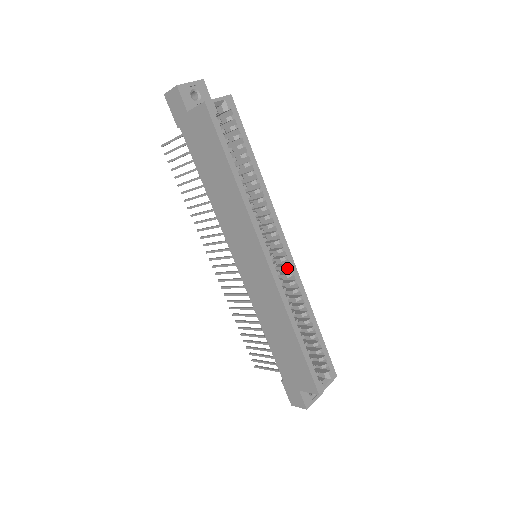
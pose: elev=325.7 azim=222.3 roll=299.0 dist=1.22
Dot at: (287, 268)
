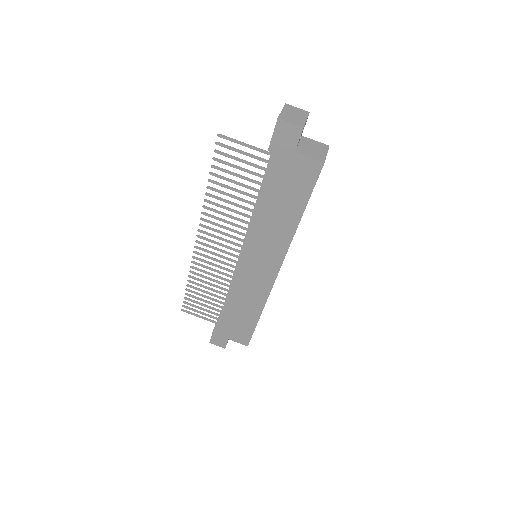
Dot at: occluded
